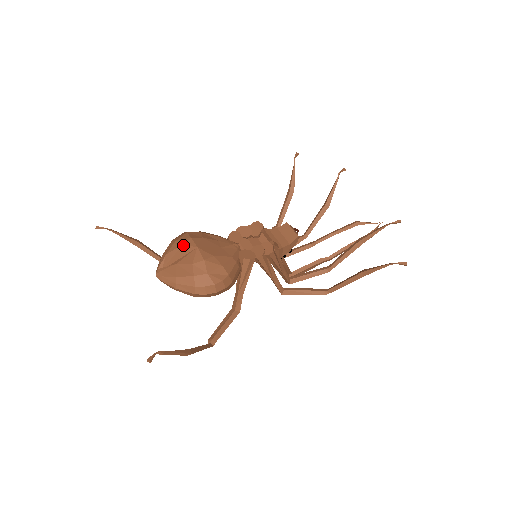
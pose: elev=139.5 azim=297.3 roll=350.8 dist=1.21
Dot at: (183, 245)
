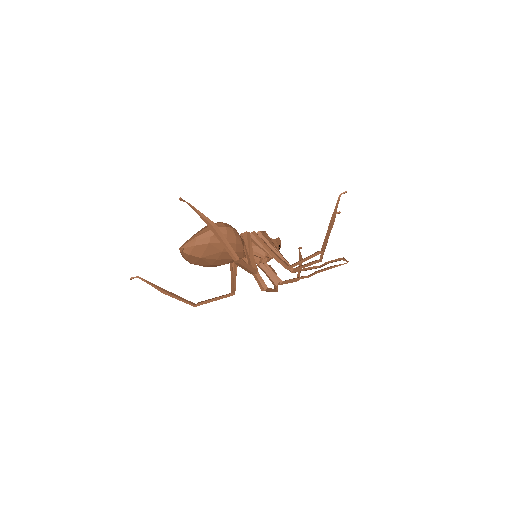
Dot at: occluded
